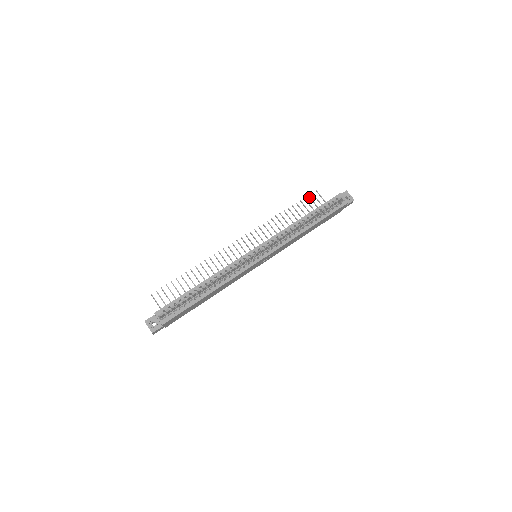
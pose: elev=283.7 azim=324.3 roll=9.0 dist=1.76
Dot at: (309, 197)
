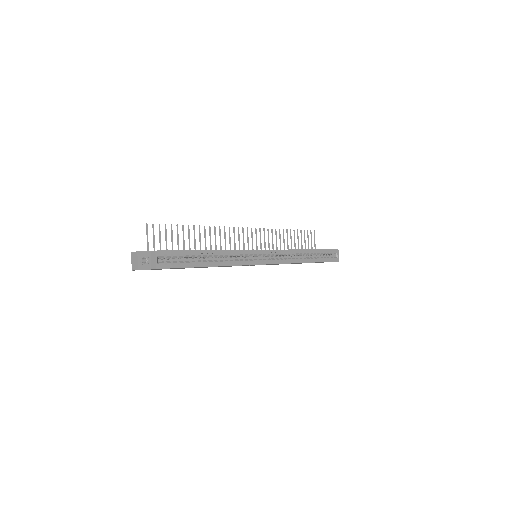
Dot at: occluded
